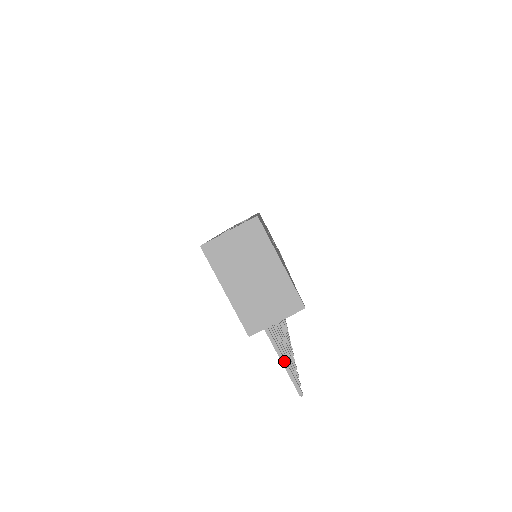
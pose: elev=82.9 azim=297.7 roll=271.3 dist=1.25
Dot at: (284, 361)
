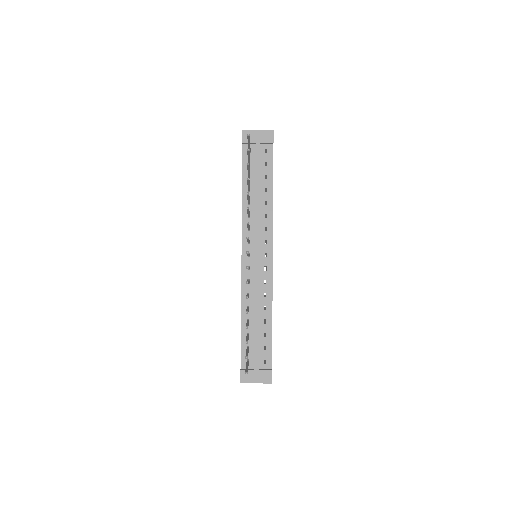
Dot at: occluded
